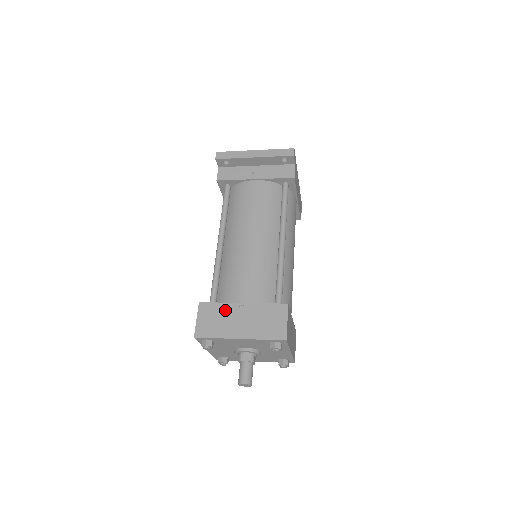
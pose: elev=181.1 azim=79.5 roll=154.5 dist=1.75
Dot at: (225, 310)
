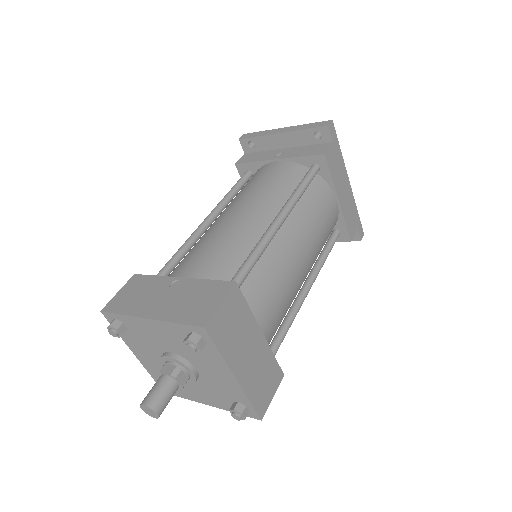
Dot at: (155, 284)
